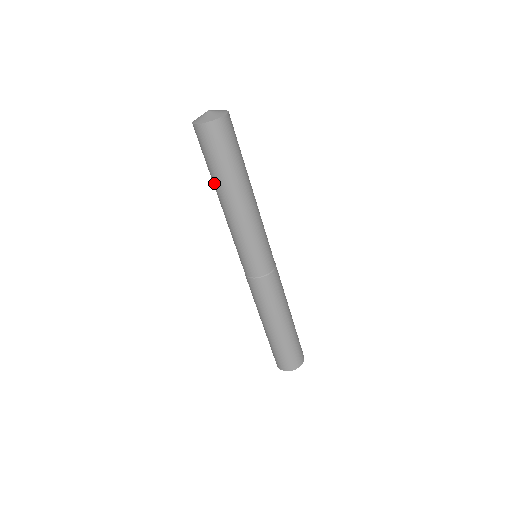
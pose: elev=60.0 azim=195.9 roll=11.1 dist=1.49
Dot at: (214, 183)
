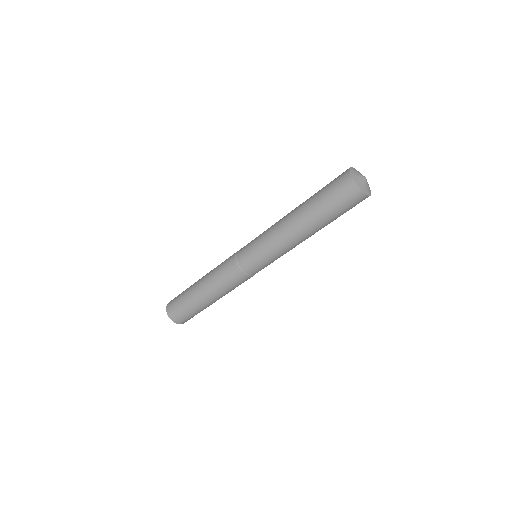
Dot at: (309, 212)
